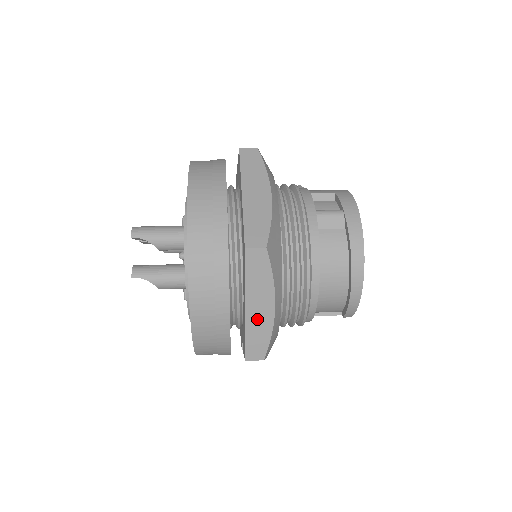
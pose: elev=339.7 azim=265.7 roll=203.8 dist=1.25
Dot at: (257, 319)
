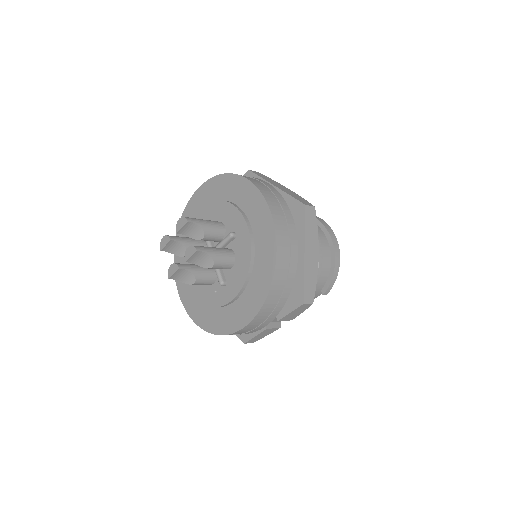
Dot at: (310, 265)
